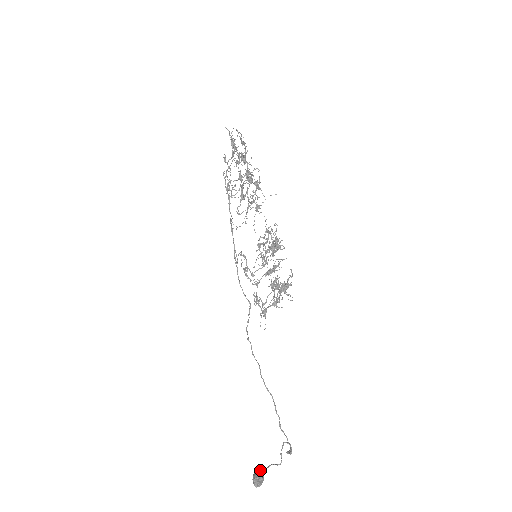
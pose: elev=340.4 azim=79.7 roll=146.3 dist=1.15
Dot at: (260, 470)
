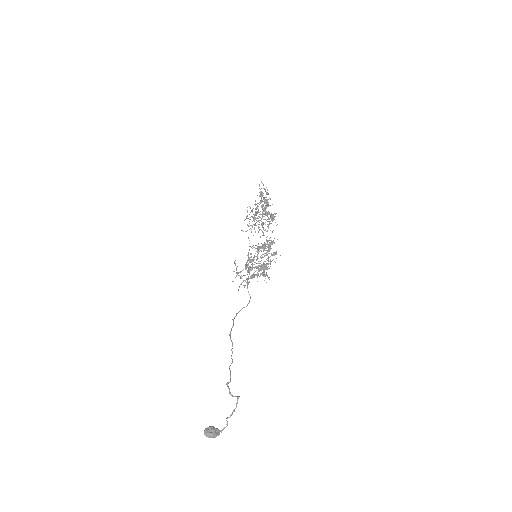
Dot at: (217, 429)
